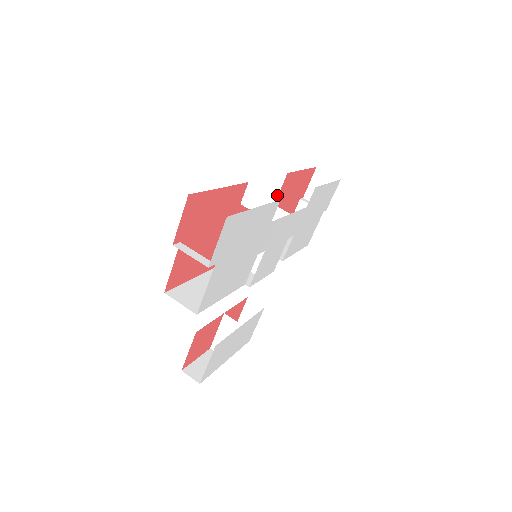
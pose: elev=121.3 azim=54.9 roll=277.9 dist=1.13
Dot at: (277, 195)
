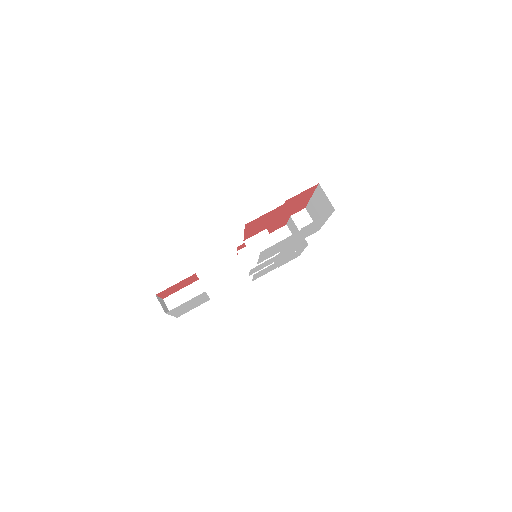
Dot at: occluded
